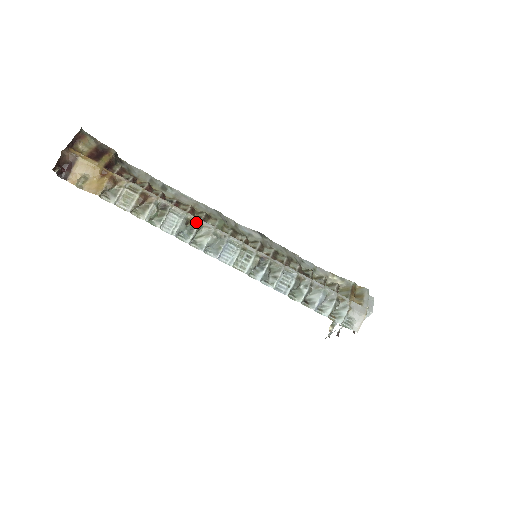
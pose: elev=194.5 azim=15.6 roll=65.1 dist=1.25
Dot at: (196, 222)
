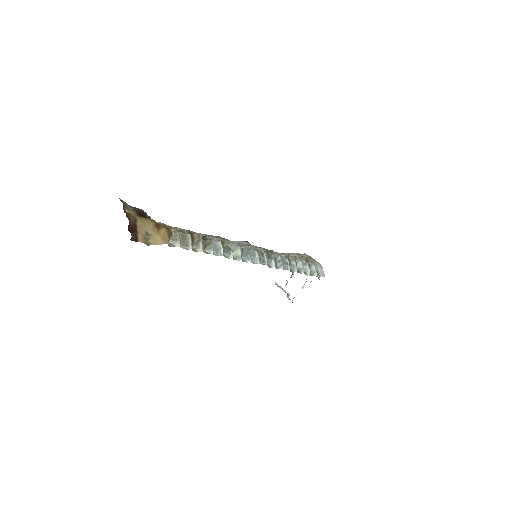
Dot at: (226, 242)
